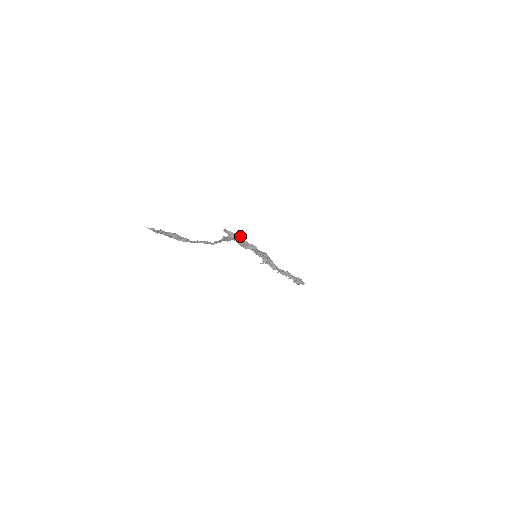
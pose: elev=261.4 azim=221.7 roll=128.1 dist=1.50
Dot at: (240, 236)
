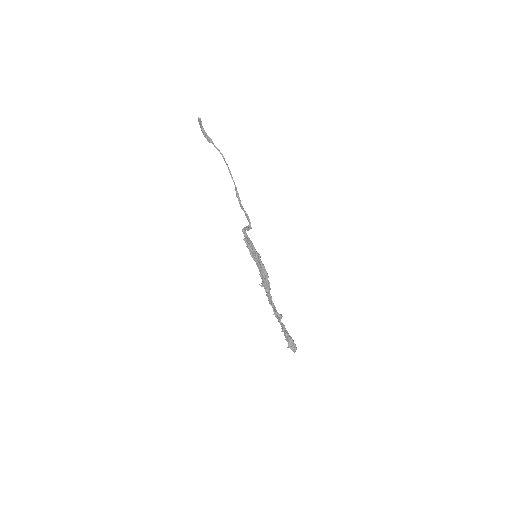
Dot at: (251, 228)
